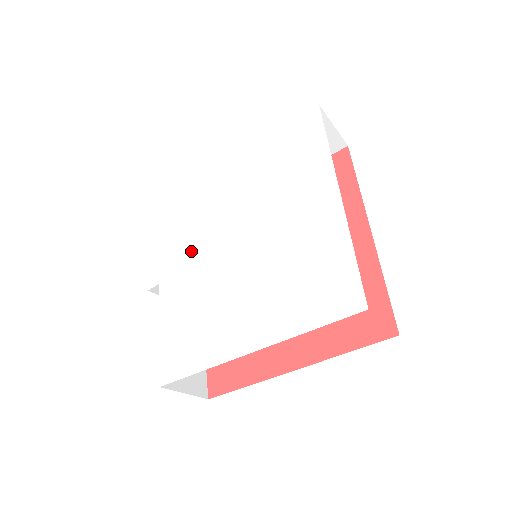
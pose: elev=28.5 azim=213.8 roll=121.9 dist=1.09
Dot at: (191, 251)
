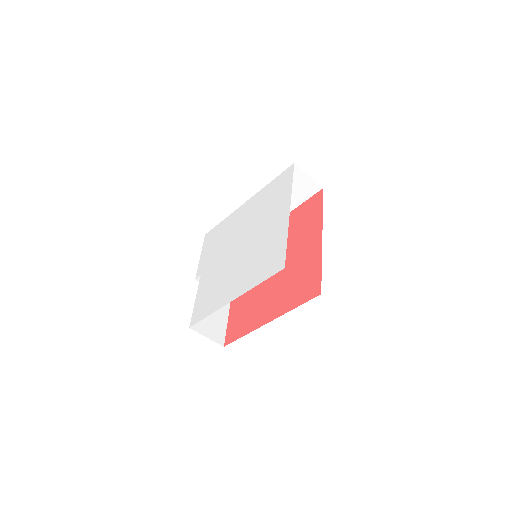
Dot at: (219, 254)
